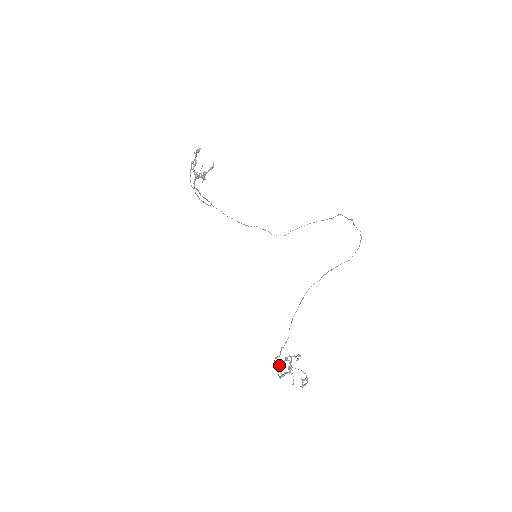
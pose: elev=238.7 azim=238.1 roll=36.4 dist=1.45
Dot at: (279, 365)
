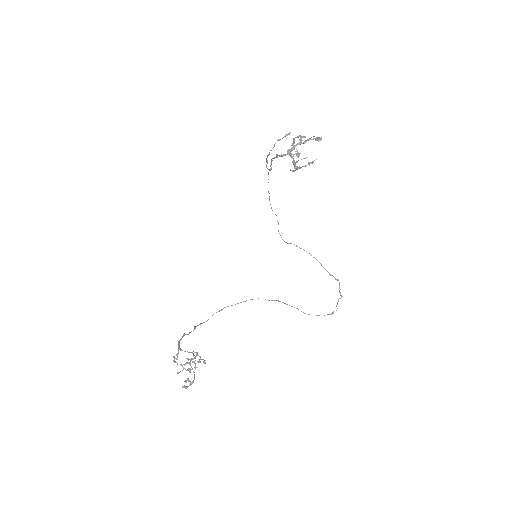
Dot at: (182, 350)
